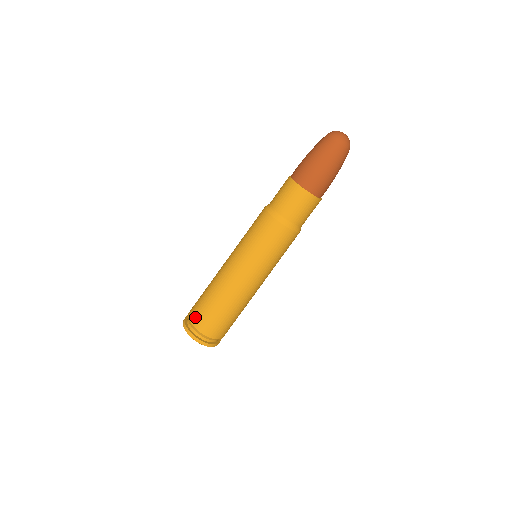
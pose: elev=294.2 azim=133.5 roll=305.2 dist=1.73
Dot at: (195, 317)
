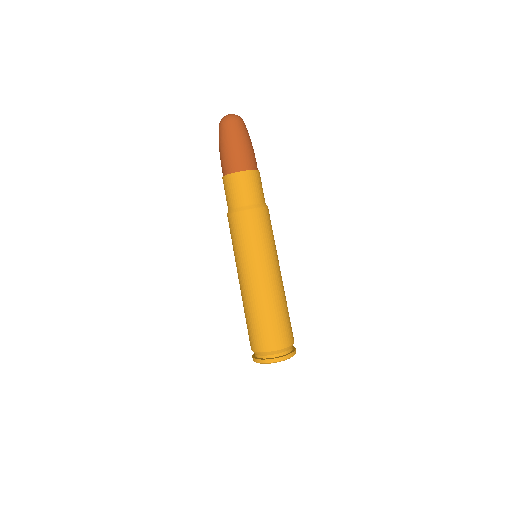
Dot at: (262, 344)
